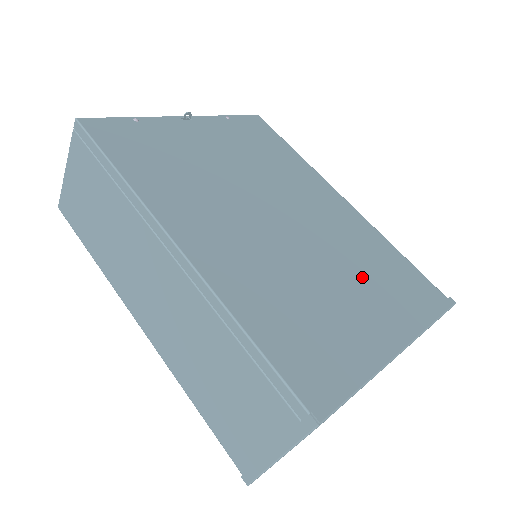
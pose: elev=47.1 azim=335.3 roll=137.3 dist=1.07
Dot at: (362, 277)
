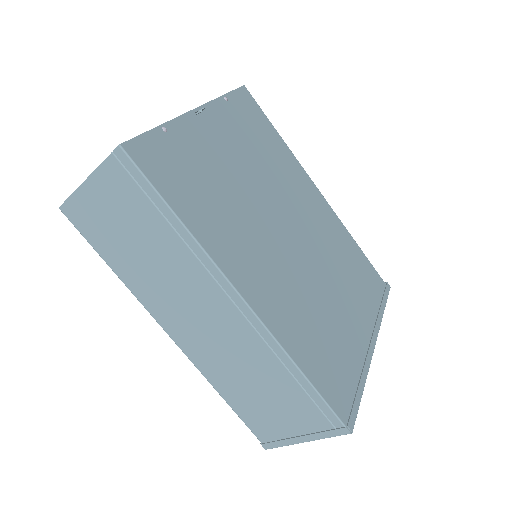
Dot at: (345, 283)
